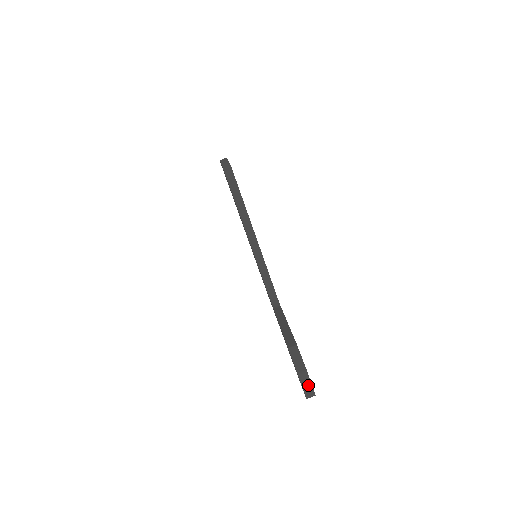
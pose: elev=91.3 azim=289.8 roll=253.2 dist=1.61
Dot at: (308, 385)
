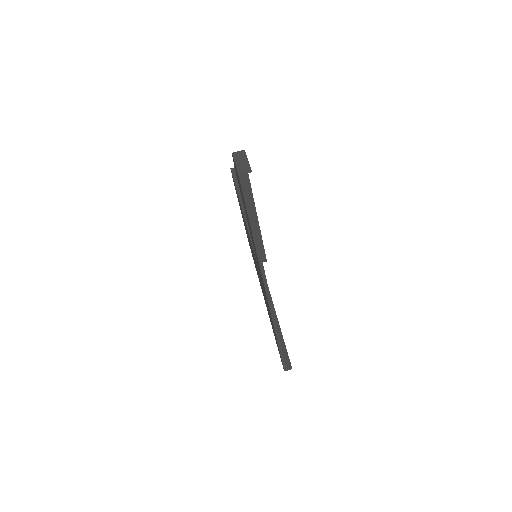
Dot at: (243, 161)
